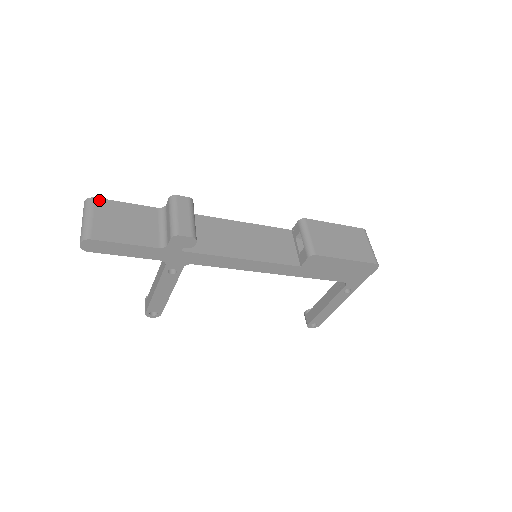
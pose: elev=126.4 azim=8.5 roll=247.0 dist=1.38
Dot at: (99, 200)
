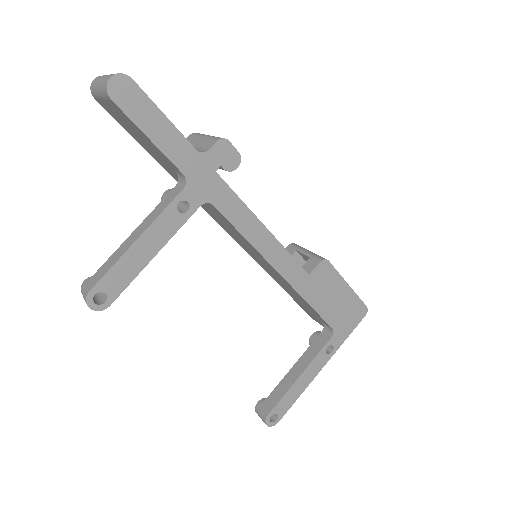
Dot at: occluded
